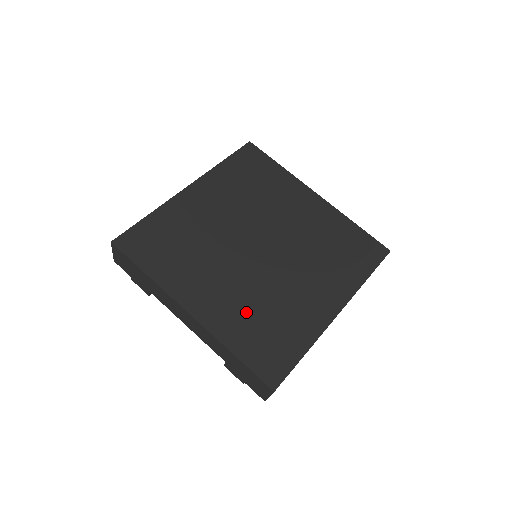
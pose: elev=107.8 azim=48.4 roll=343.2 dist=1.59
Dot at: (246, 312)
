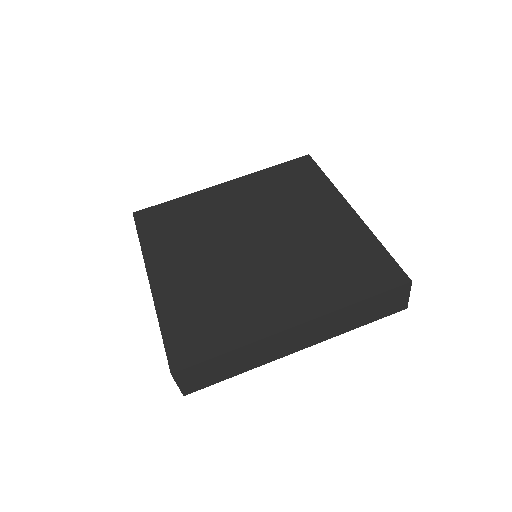
Dot at: (198, 294)
